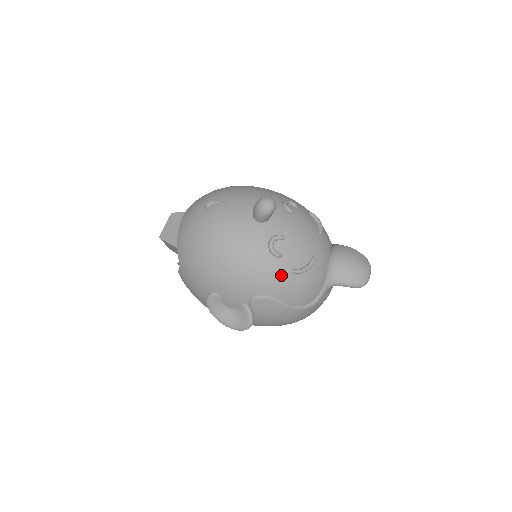
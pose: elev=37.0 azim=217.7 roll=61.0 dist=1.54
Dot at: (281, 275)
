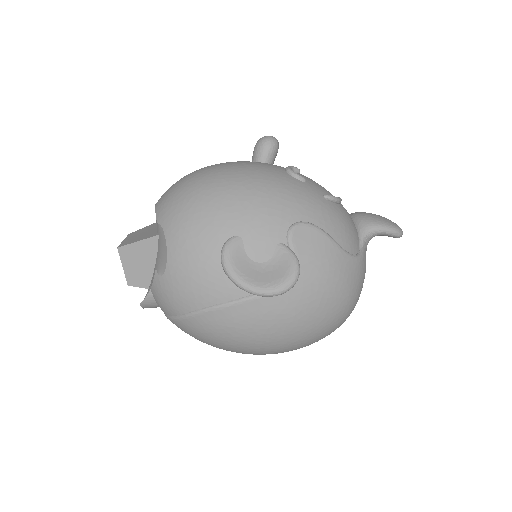
Dot at: (315, 198)
